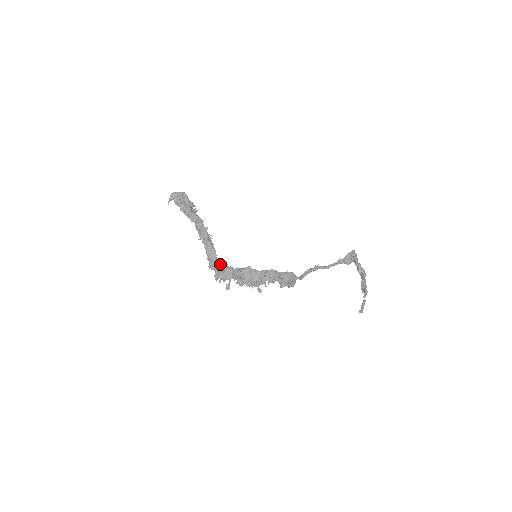
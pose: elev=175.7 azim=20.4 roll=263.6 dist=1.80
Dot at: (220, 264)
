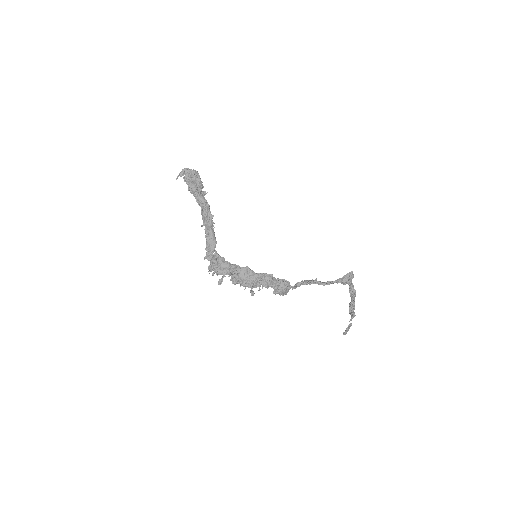
Dot at: (217, 256)
